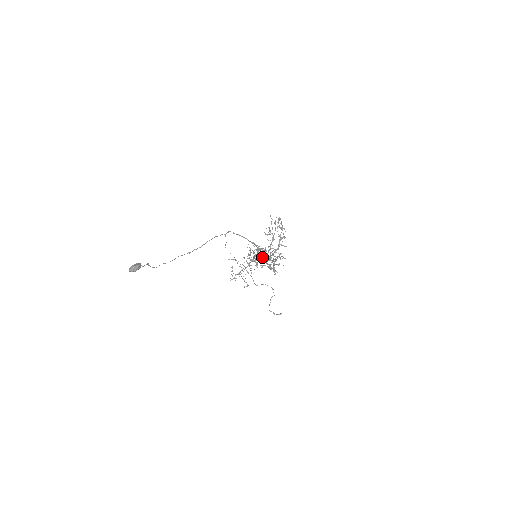
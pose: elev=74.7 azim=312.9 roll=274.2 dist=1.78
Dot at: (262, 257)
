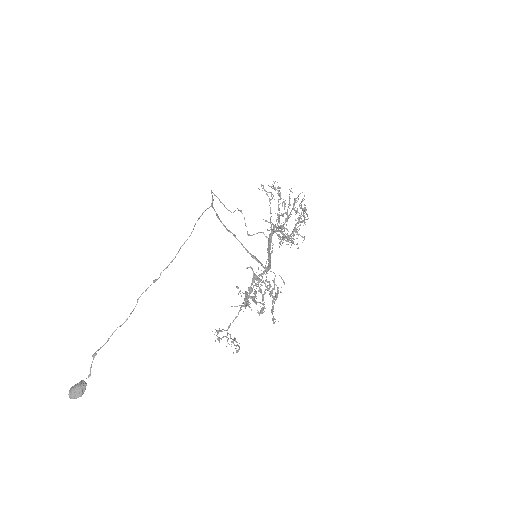
Dot at: (264, 311)
